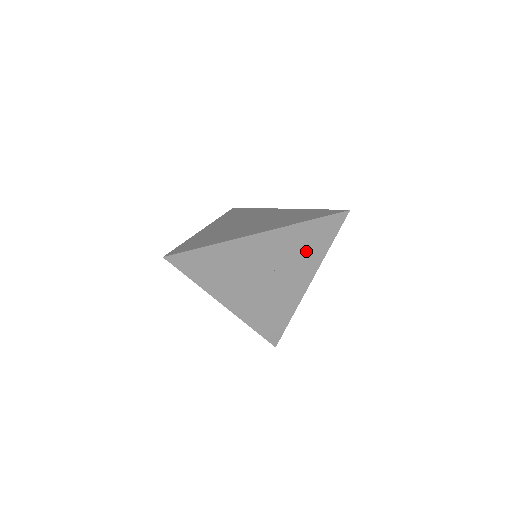
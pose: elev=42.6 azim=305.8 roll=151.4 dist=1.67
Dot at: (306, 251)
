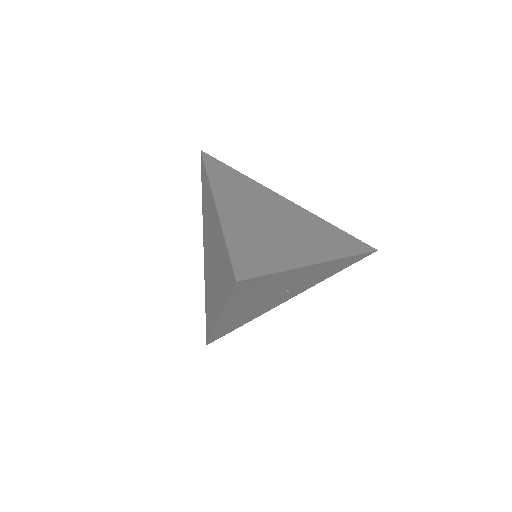
Dot at: (322, 276)
